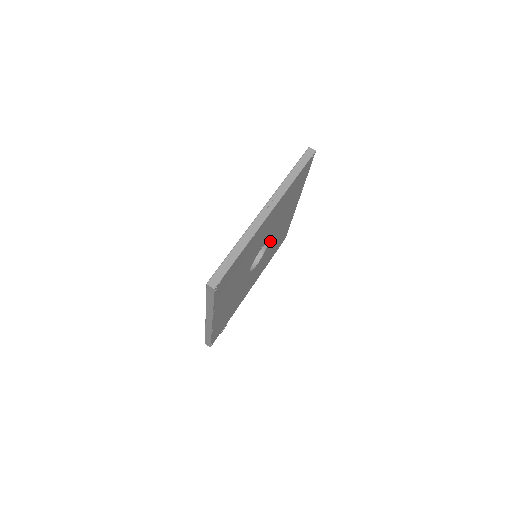
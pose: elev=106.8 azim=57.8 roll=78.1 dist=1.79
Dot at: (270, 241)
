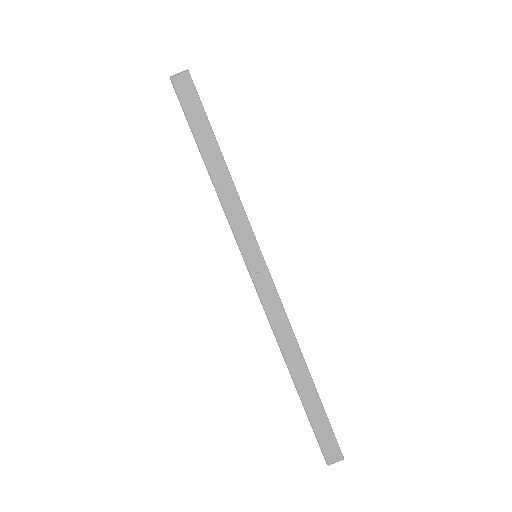
Dot at: occluded
